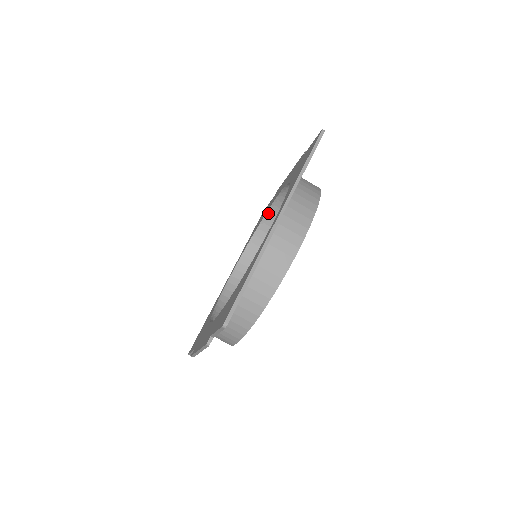
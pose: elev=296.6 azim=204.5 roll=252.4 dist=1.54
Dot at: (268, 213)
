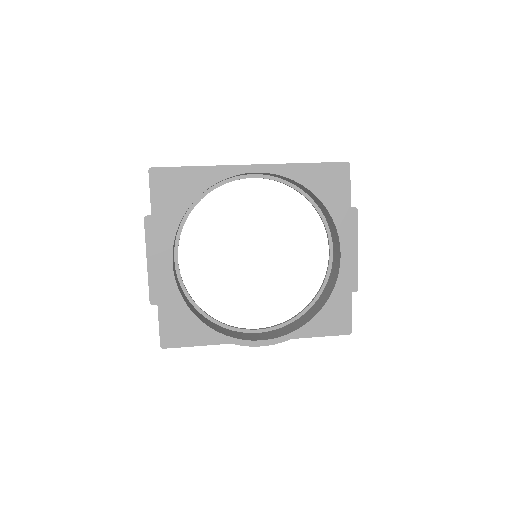
Dot at: (322, 285)
